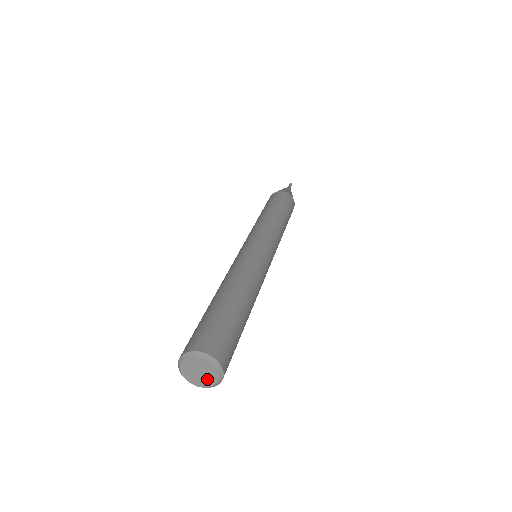
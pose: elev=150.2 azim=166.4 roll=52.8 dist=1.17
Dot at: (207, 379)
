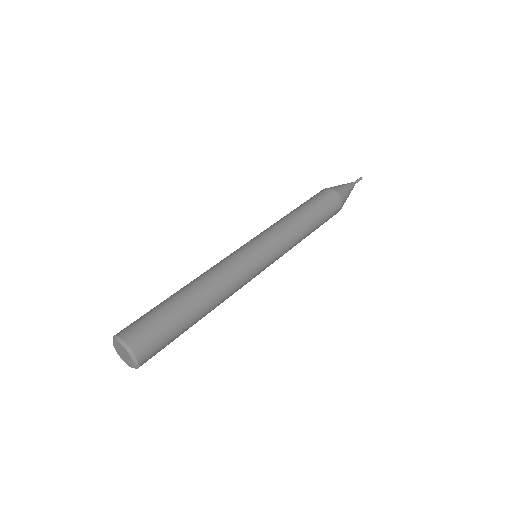
Dot at: (127, 361)
